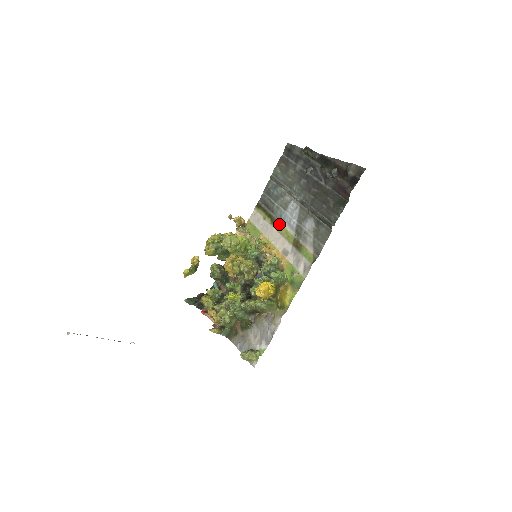
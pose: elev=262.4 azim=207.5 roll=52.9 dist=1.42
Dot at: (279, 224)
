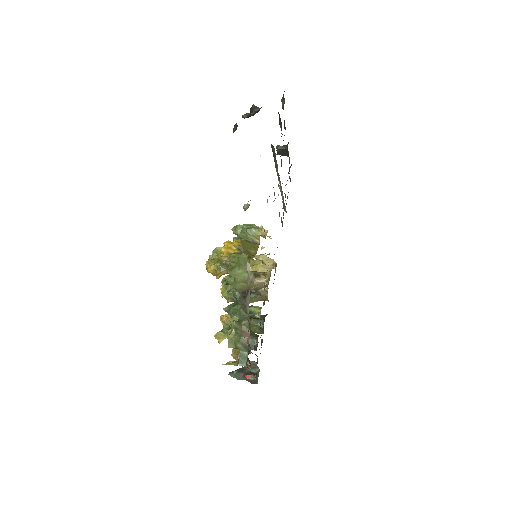
Dot at: occluded
